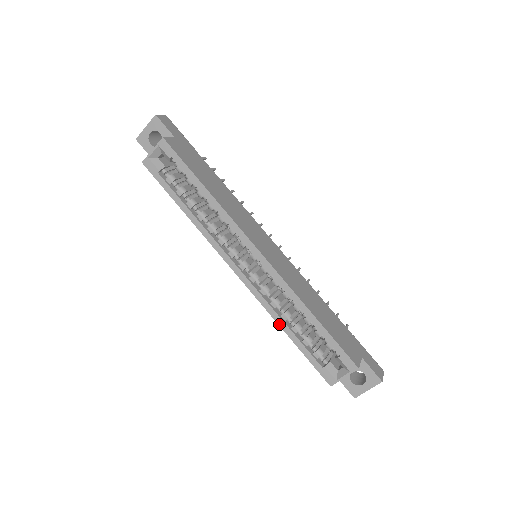
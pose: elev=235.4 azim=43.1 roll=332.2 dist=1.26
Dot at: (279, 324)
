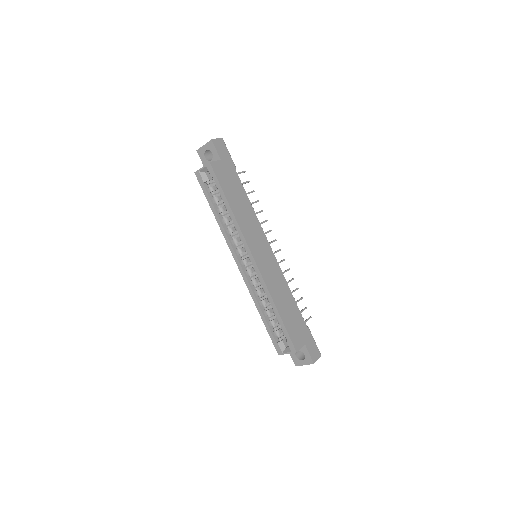
Dot at: (256, 306)
